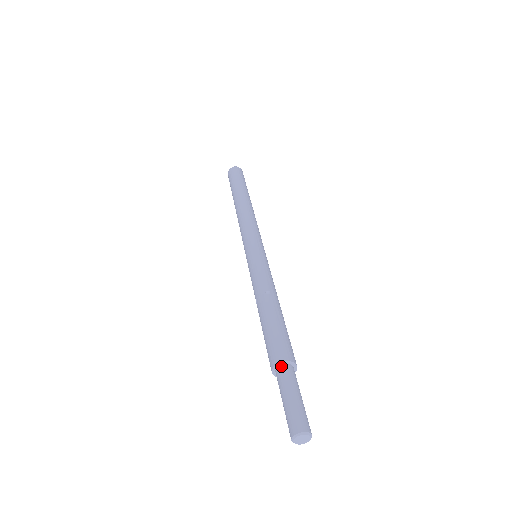
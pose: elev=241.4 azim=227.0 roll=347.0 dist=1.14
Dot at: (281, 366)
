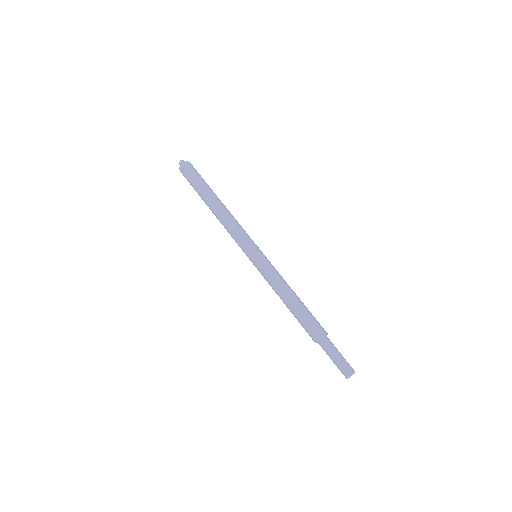
Dot at: (320, 341)
